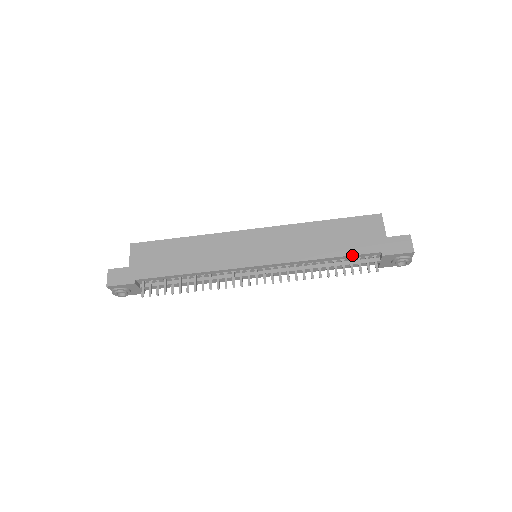
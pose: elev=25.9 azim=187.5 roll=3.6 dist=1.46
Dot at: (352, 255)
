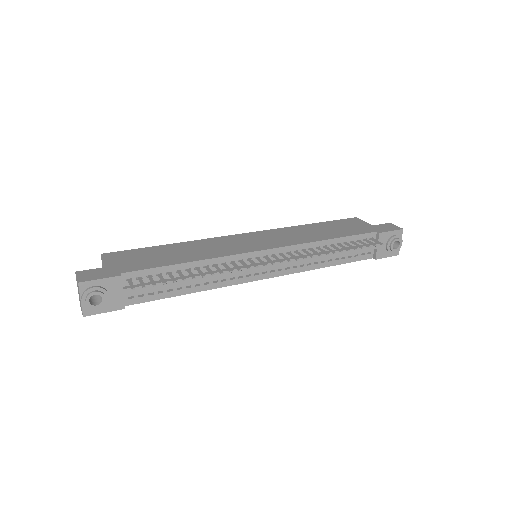
Dot at: (354, 235)
